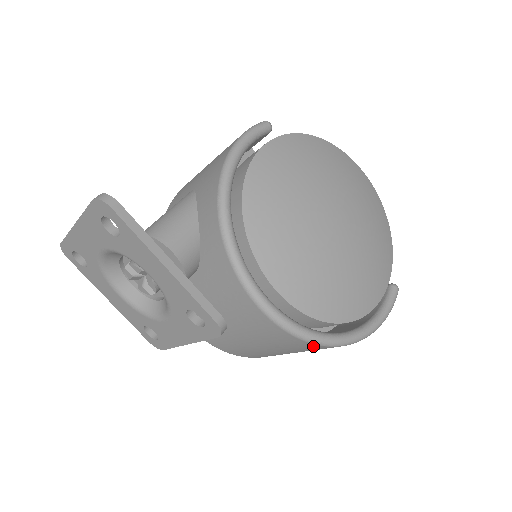
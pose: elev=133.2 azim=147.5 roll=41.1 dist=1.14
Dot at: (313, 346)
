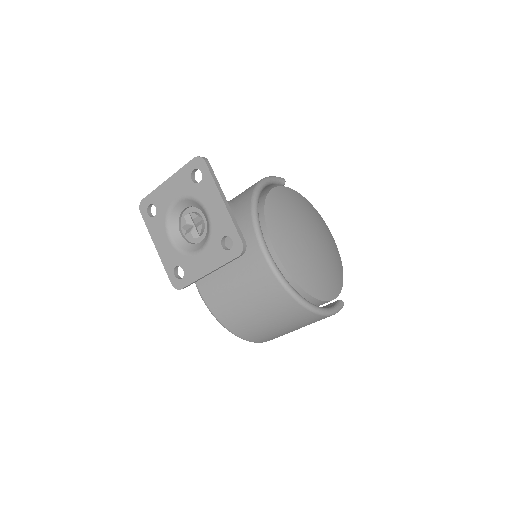
Dot at: (288, 300)
